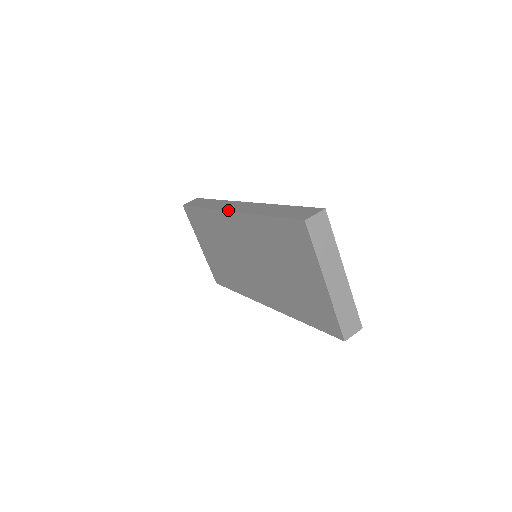
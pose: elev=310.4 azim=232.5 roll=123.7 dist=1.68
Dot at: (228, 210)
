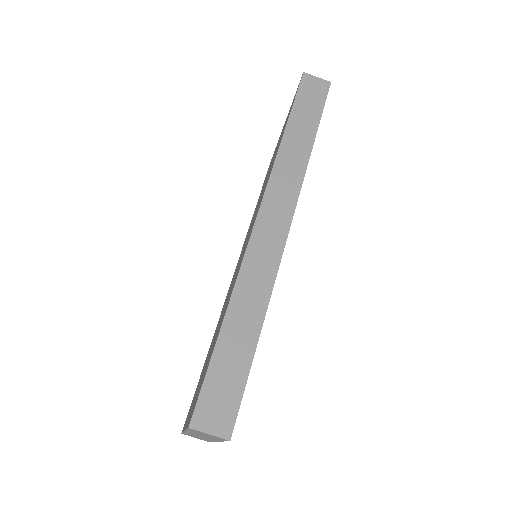
Dot at: (259, 211)
